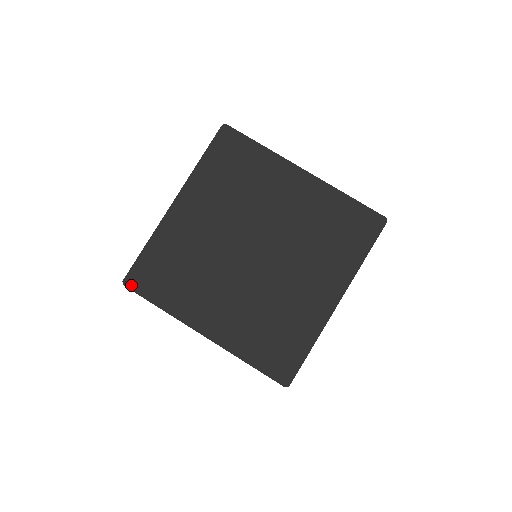
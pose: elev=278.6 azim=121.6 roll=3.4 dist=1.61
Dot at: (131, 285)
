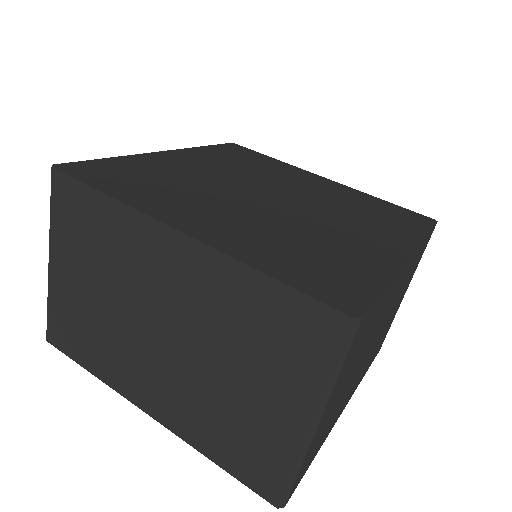
Dot at: (66, 170)
